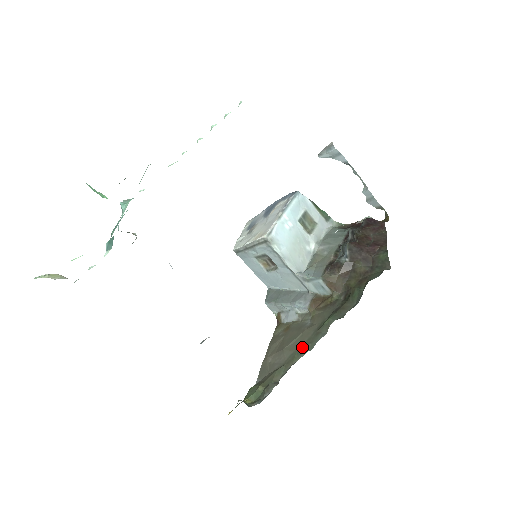
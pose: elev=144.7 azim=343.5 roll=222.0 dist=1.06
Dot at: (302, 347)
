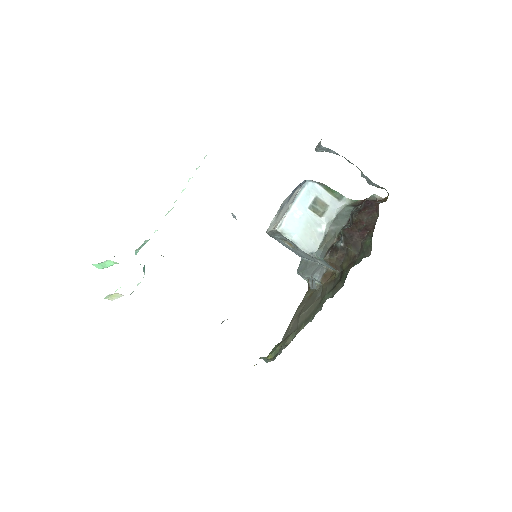
Dot at: (308, 317)
